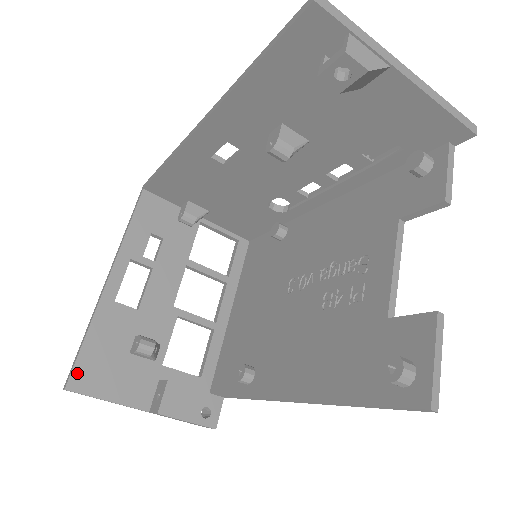
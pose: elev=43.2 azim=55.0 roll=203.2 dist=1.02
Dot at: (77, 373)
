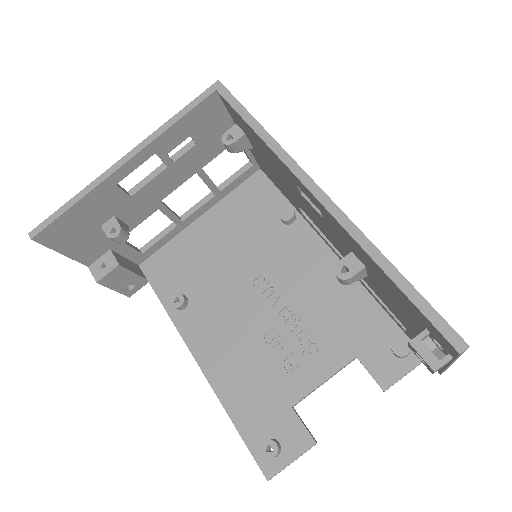
Dot at: (49, 230)
